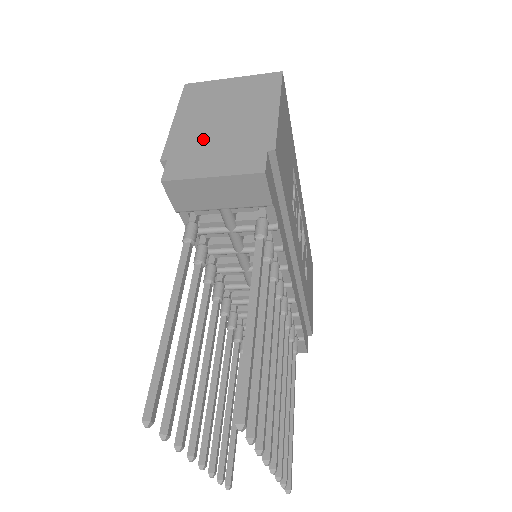
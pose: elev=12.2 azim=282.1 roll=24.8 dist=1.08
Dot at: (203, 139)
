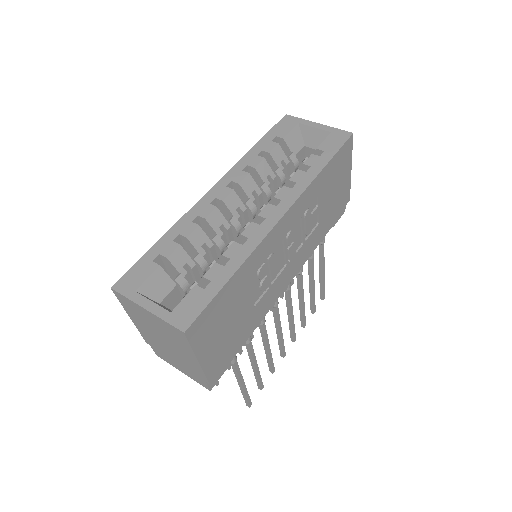
Dot at: (161, 348)
